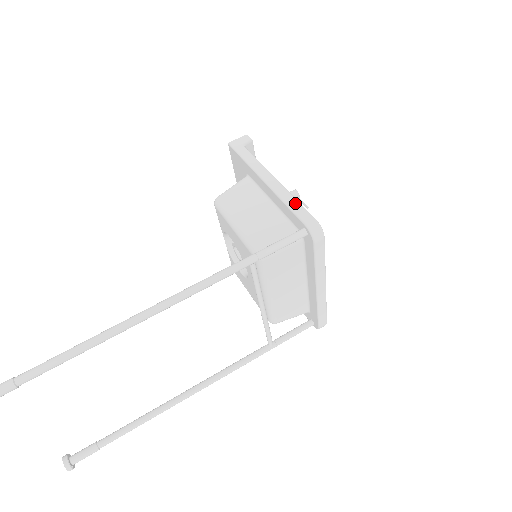
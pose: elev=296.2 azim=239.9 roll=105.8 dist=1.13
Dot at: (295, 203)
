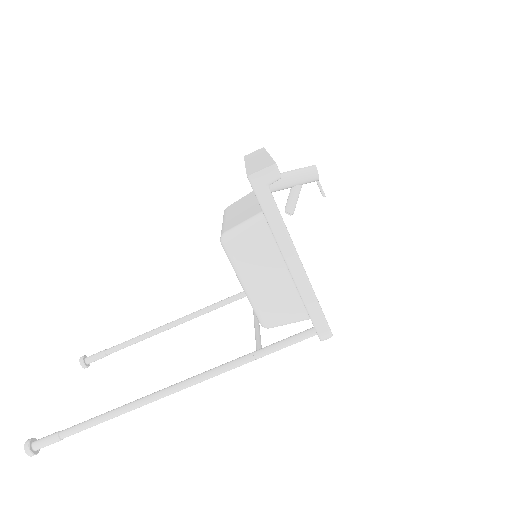
Dot at: (314, 306)
